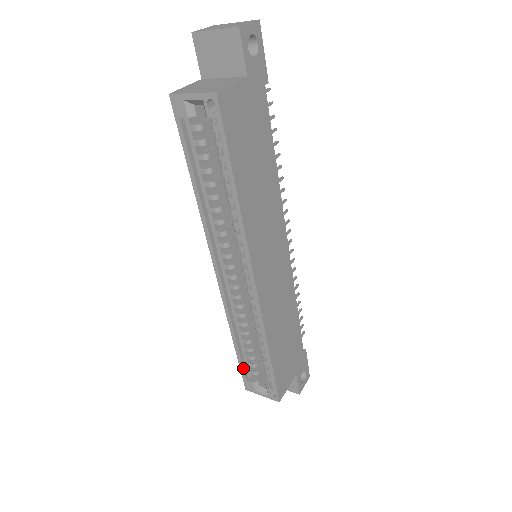
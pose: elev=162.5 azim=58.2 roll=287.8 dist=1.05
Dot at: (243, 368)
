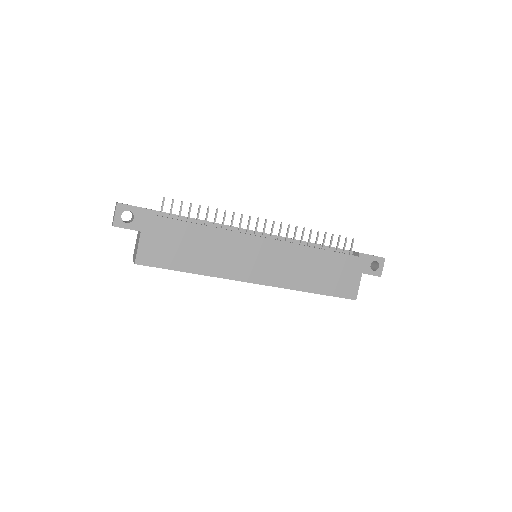
Dot at: occluded
